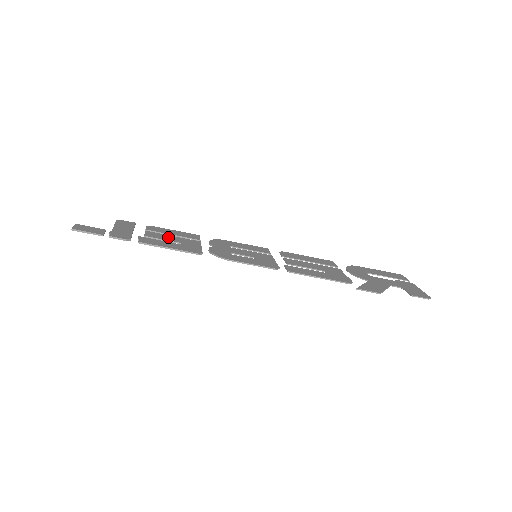
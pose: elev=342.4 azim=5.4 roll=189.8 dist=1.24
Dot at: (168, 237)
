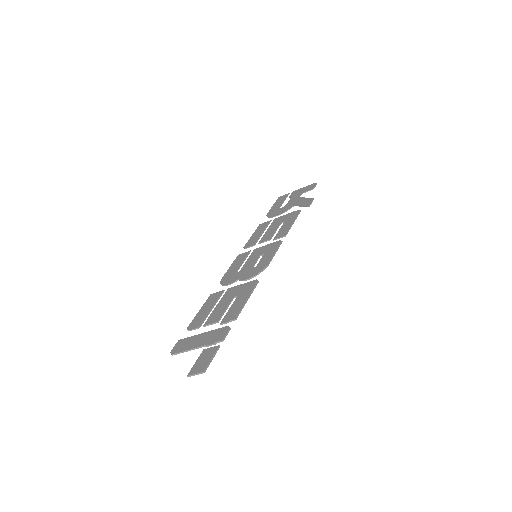
Dot at: (220, 308)
